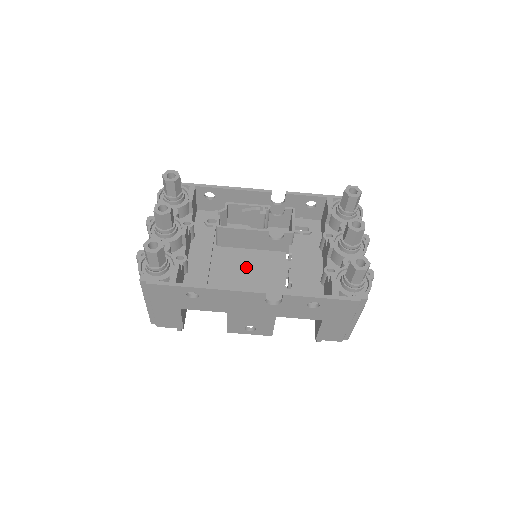
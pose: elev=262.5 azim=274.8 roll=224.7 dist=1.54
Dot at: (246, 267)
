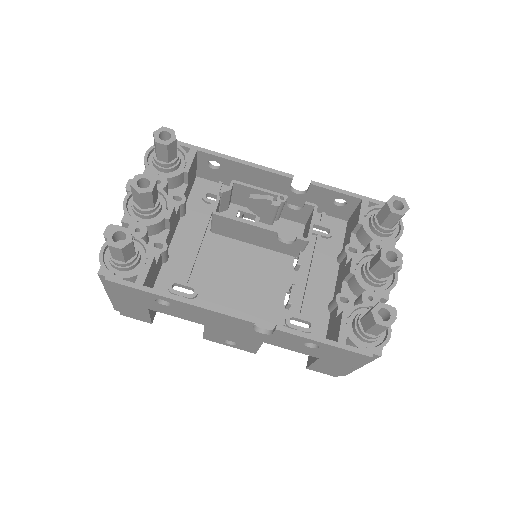
Dot at: (241, 268)
